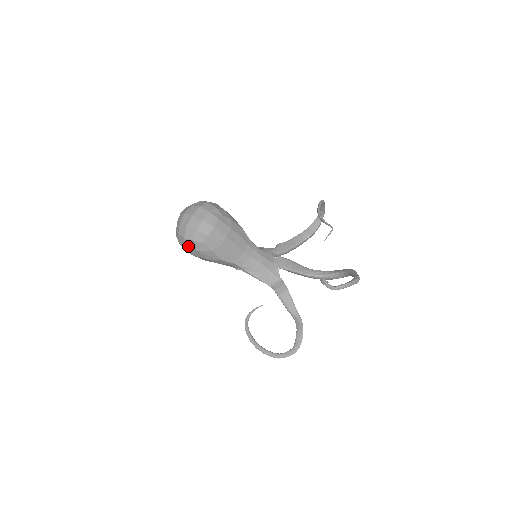
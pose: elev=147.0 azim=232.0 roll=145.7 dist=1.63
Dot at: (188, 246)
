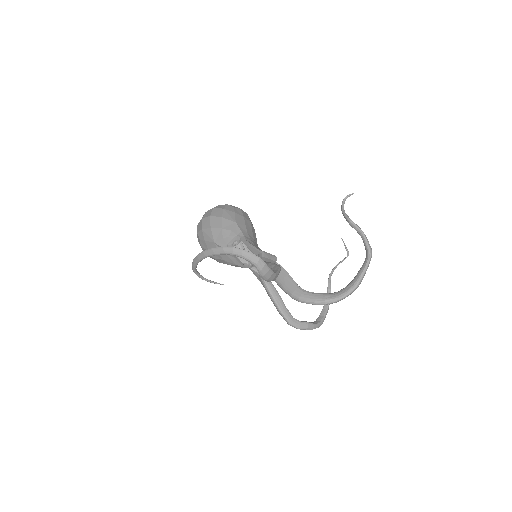
Dot at: (216, 207)
